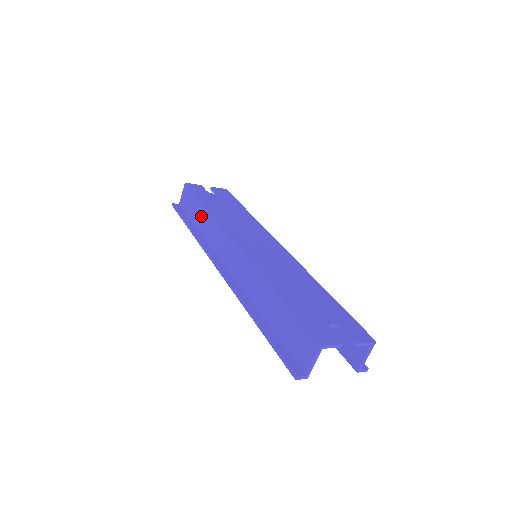
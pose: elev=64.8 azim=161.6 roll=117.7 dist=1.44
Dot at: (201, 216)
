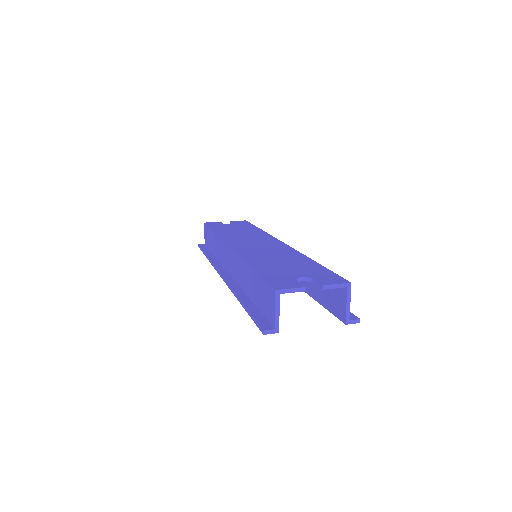
Dot at: (213, 242)
